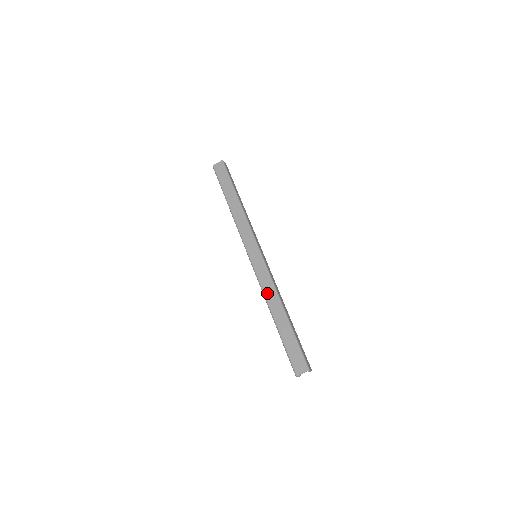
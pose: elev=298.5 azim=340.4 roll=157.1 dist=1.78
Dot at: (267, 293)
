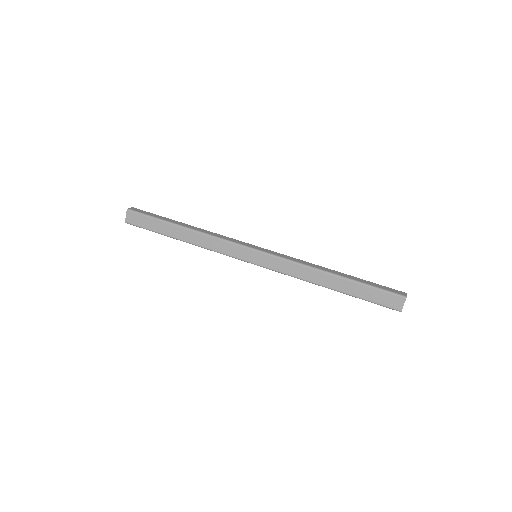
Dot at: (302, 276)
